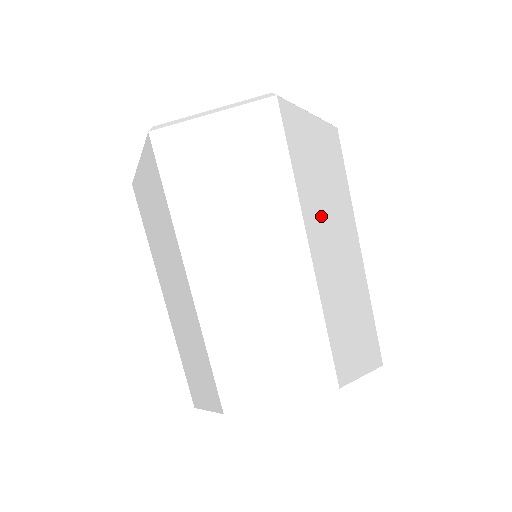
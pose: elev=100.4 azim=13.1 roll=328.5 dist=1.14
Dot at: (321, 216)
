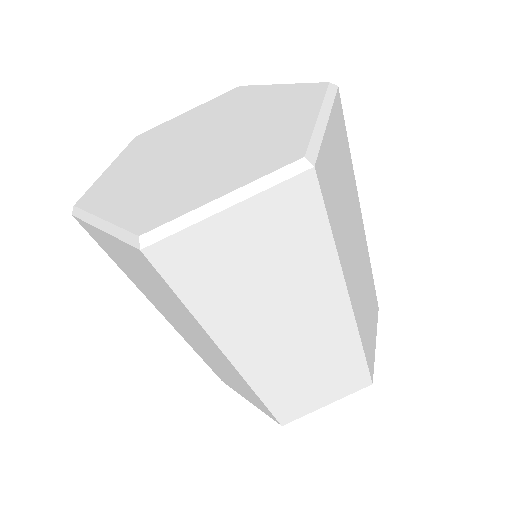
Dot at: (256, 325)
